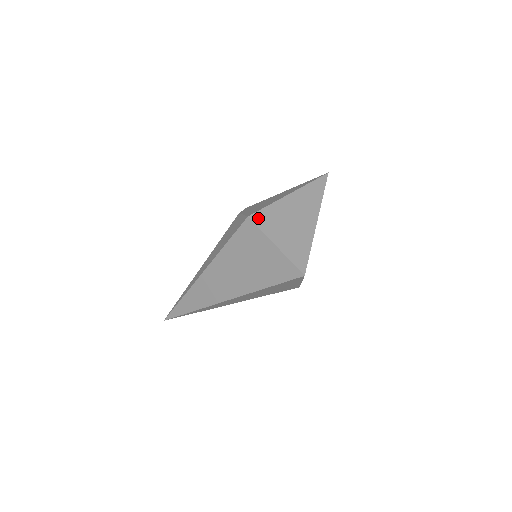
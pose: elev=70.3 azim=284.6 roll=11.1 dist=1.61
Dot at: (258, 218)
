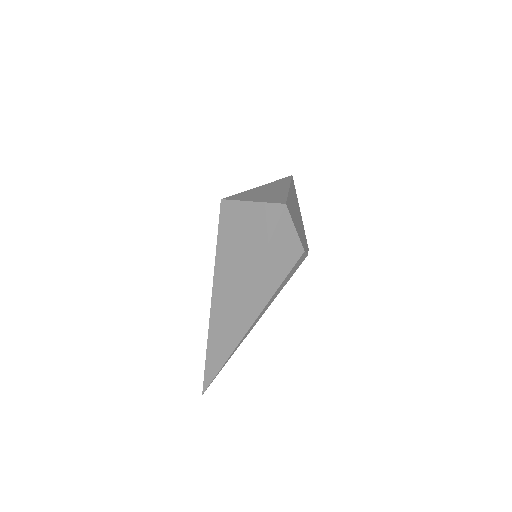
Dot at: (231, 198)
